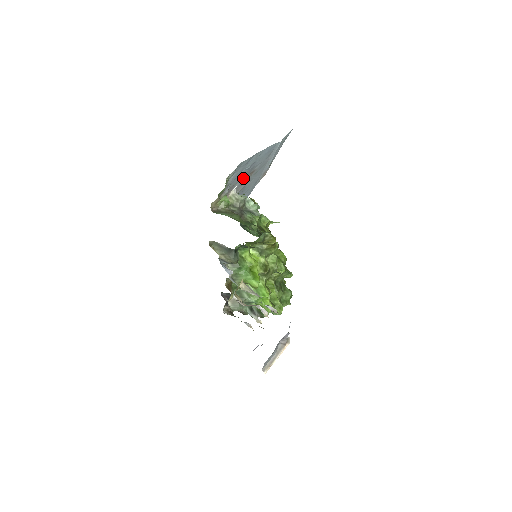
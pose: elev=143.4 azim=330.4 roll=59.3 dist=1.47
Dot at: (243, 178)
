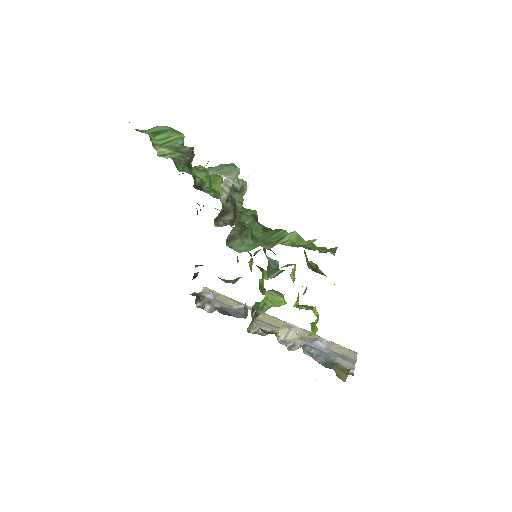
Dot at: occluded
